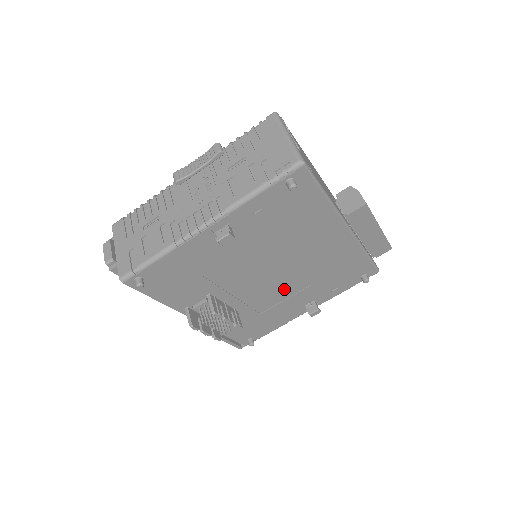
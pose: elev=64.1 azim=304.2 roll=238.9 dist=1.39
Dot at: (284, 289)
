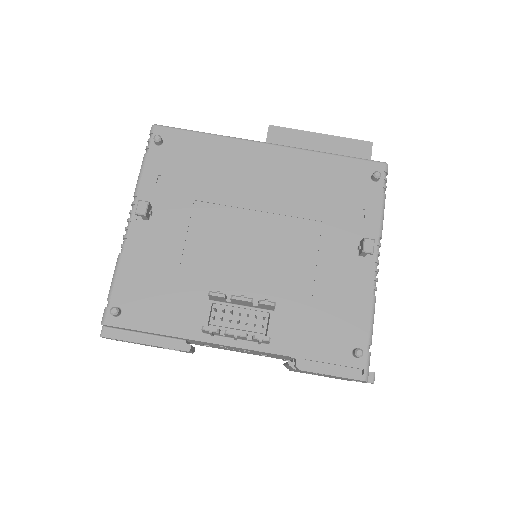
Dot at: (296, 246)
